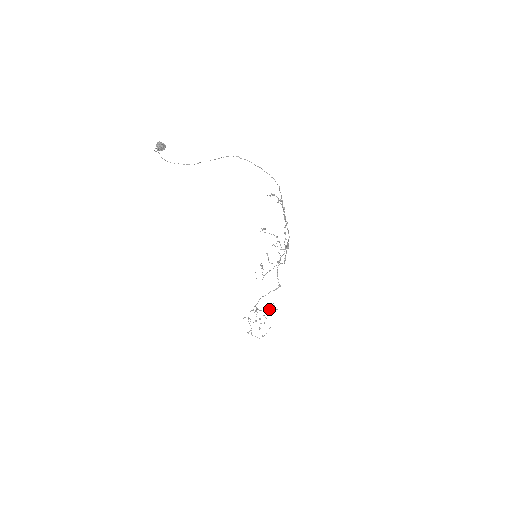
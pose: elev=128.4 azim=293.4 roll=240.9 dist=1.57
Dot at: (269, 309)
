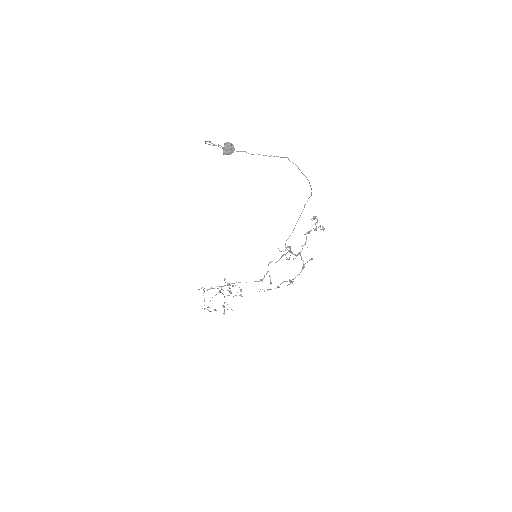
Dot at: (225, 282)
